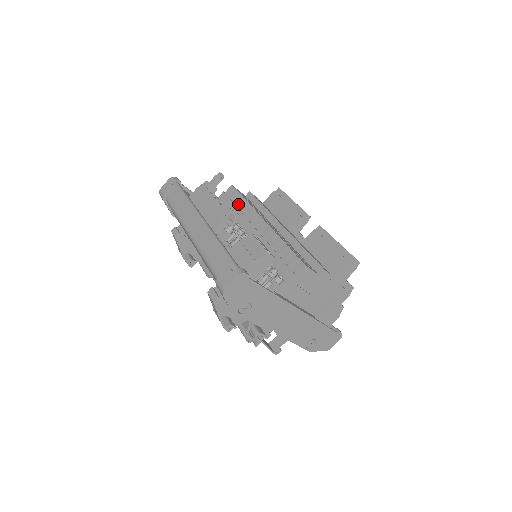
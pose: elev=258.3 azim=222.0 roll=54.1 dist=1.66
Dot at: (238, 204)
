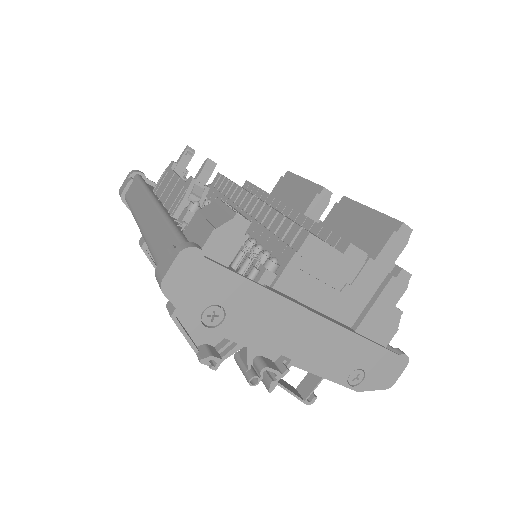
Dot at: (205, 171)
